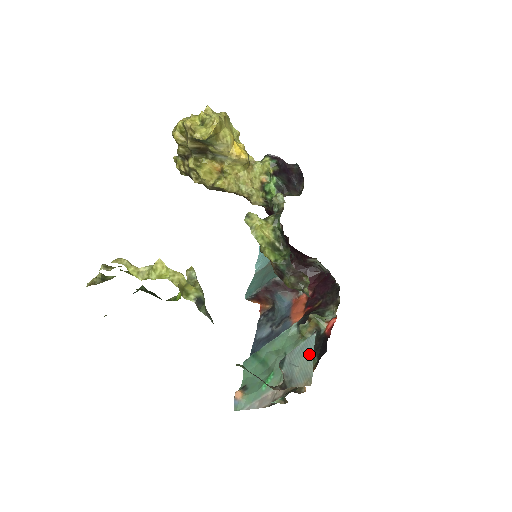
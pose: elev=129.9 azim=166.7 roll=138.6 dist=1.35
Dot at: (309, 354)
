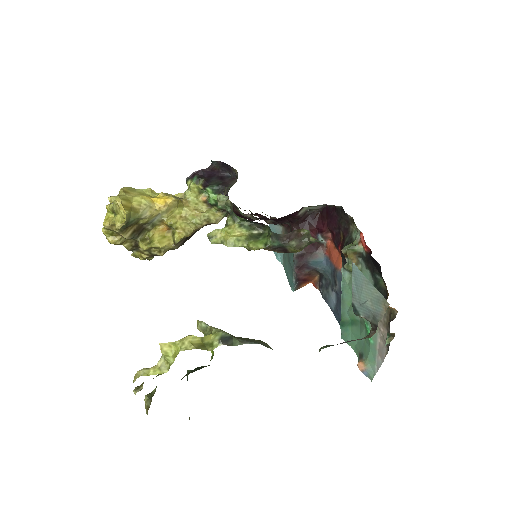
Dot at: (364, 283)
